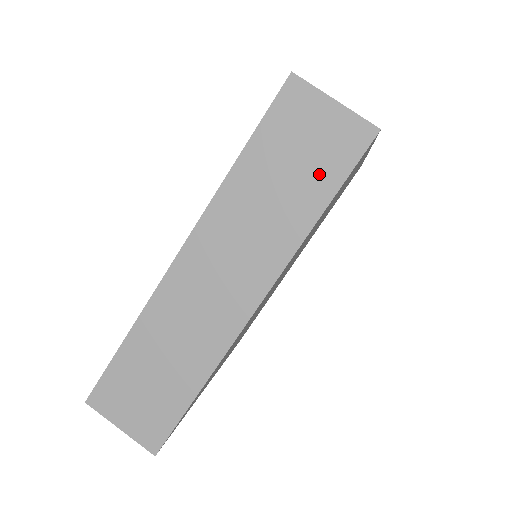
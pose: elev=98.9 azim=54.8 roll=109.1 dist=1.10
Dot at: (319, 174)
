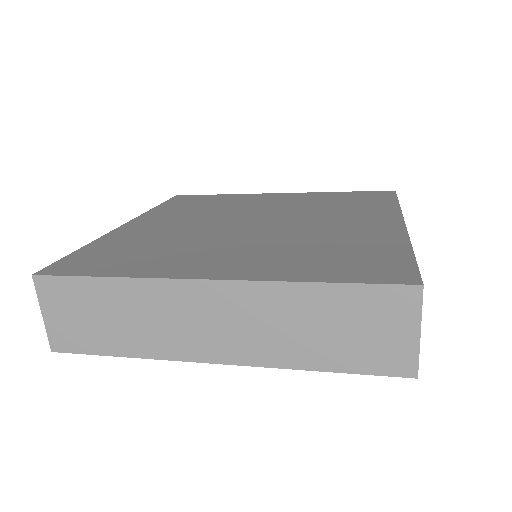
Dot at: (351, 353)
